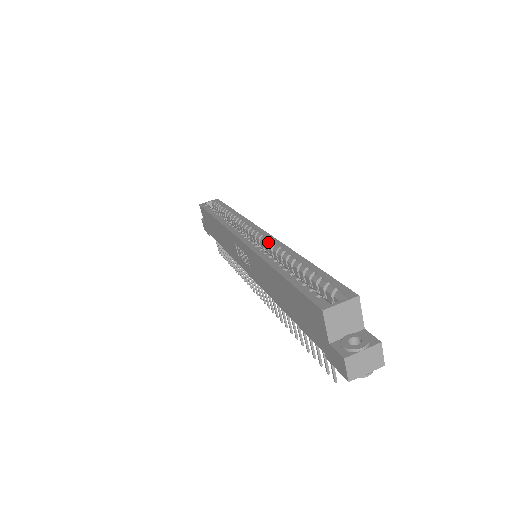
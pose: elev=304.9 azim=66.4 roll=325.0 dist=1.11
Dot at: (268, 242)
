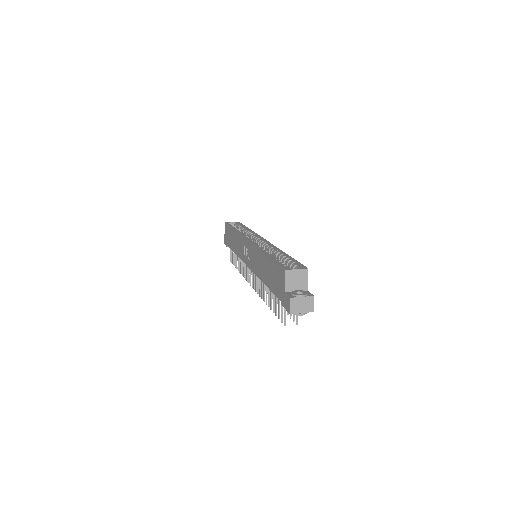
Dot at: (266, 244)
